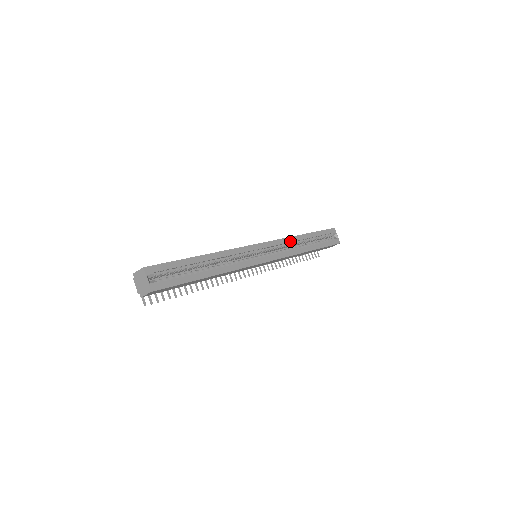
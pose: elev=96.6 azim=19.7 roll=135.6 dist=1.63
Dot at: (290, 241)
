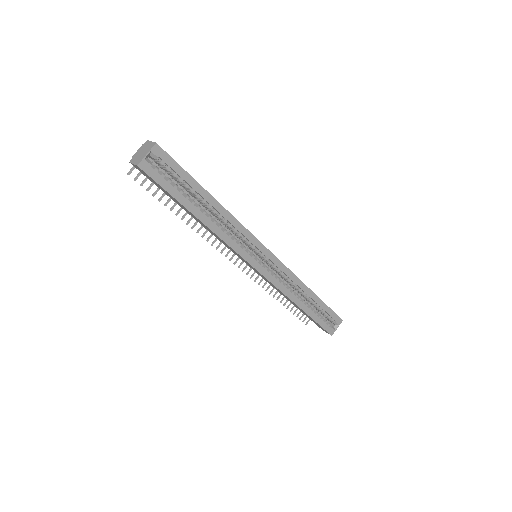
Dot at: (295, 281)
